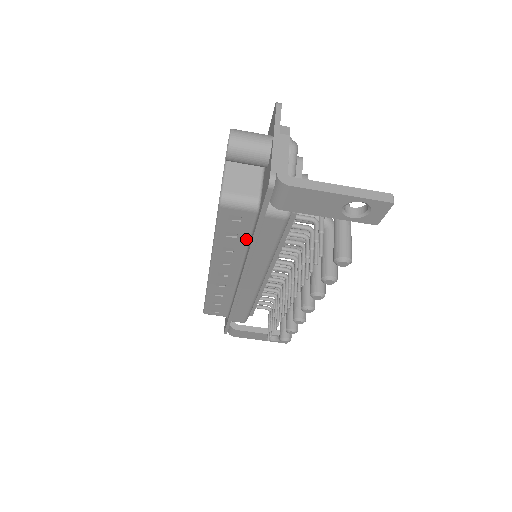
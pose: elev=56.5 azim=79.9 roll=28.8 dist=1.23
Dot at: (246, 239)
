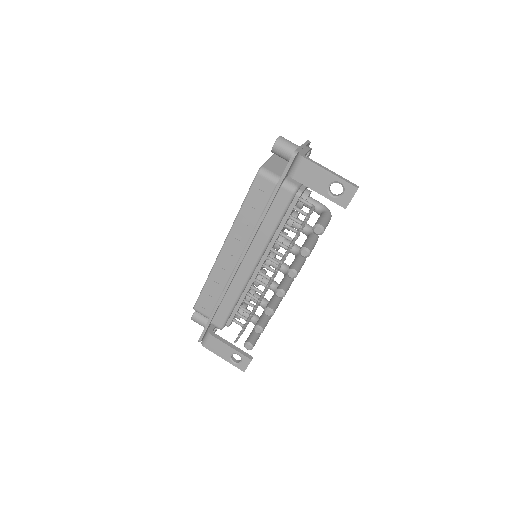
Dot at: (261, 212)
